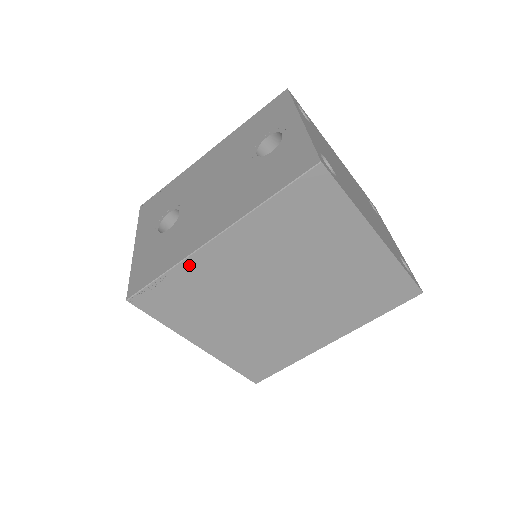
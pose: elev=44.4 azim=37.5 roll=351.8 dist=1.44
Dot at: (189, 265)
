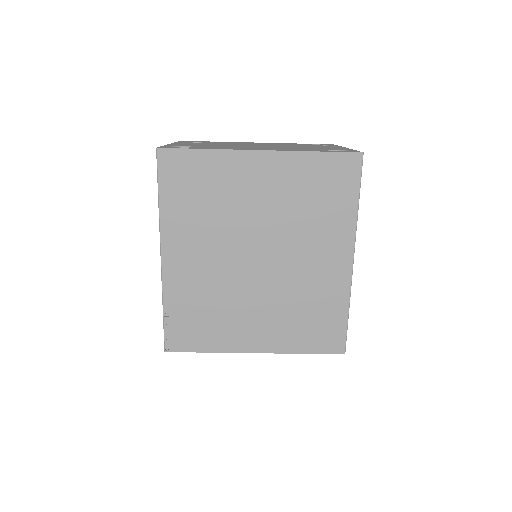
Dot at: (170, 291)
